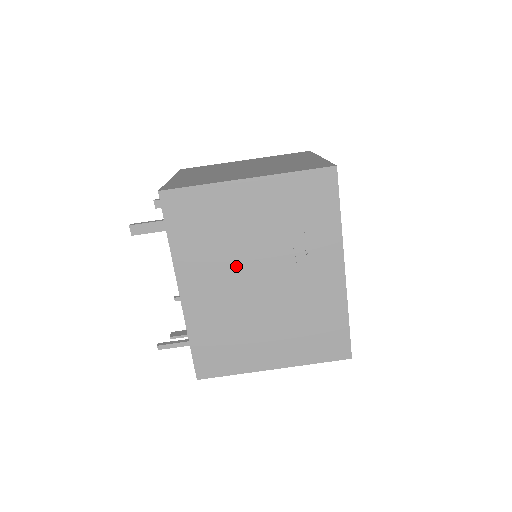
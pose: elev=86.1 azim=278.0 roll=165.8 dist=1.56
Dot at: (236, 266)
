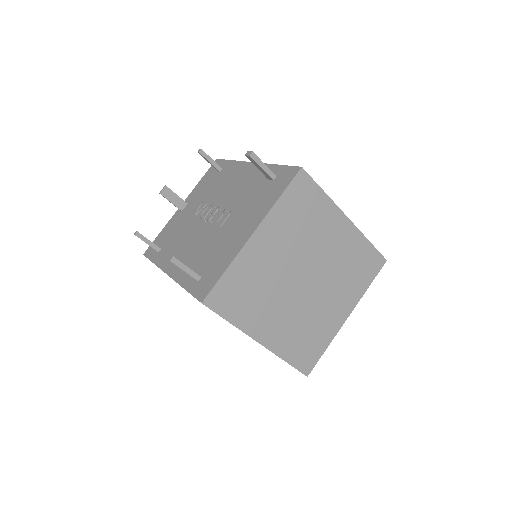
Dot at: occluded
